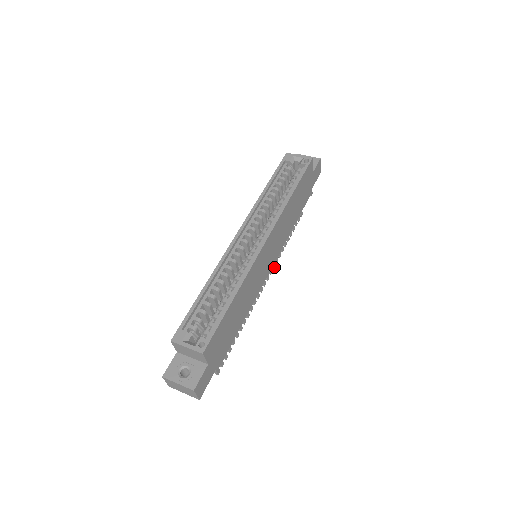
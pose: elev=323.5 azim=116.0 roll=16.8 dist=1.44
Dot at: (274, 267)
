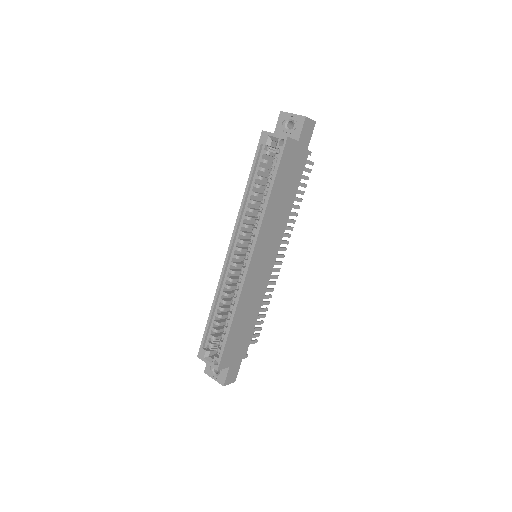
Dot at: (290, 236)
